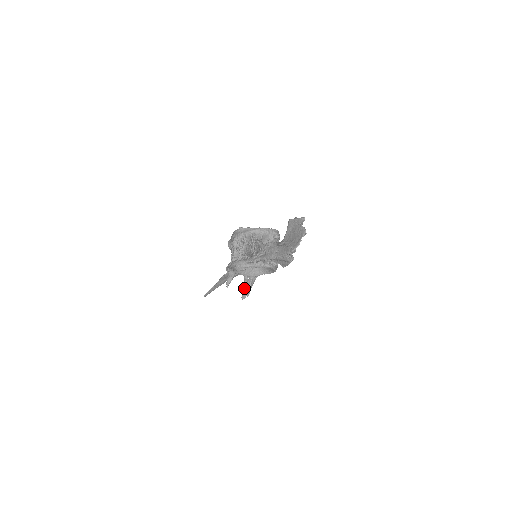
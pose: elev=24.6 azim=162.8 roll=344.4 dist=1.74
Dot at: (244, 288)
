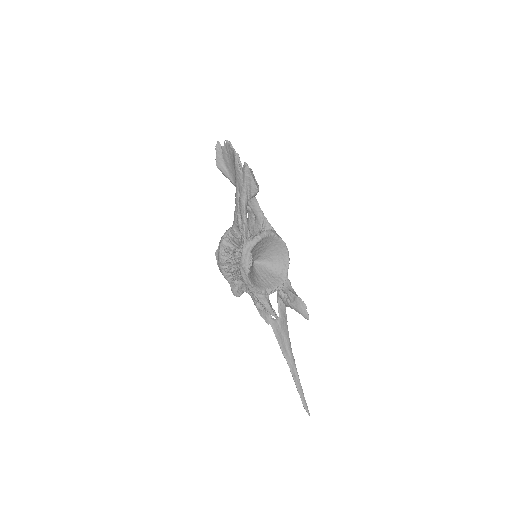
Dot at: (295, 307)
